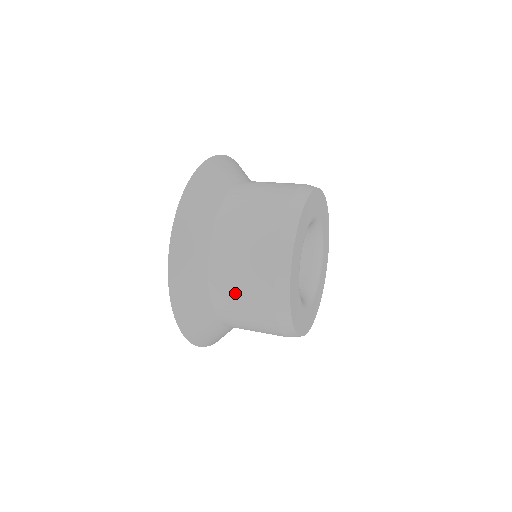
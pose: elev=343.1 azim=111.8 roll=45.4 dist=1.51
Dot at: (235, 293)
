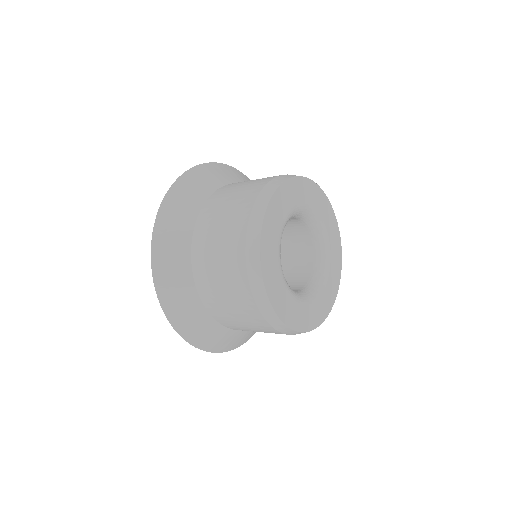
Dot at: (216, 282)
